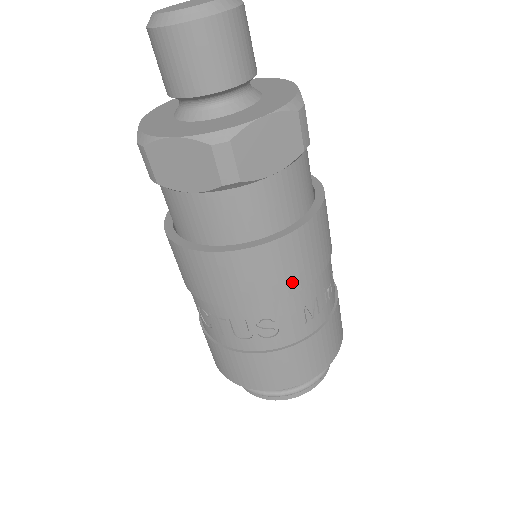
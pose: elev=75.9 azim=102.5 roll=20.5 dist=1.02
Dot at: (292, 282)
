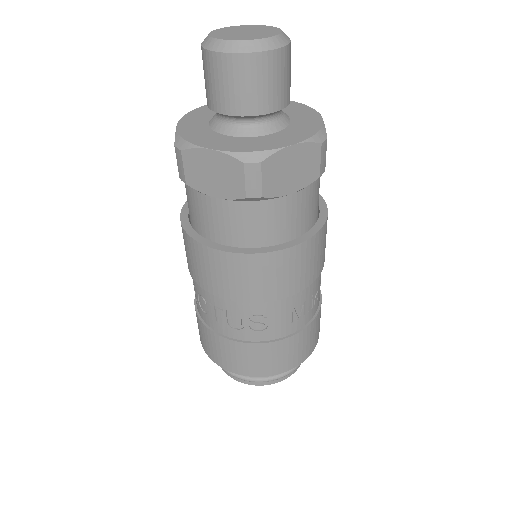
Dot at: (288, 287)
